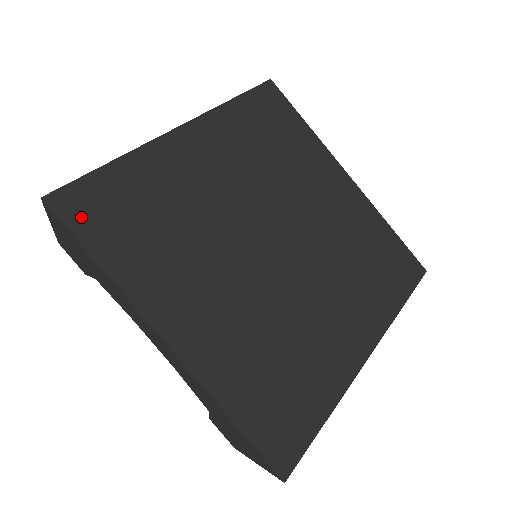
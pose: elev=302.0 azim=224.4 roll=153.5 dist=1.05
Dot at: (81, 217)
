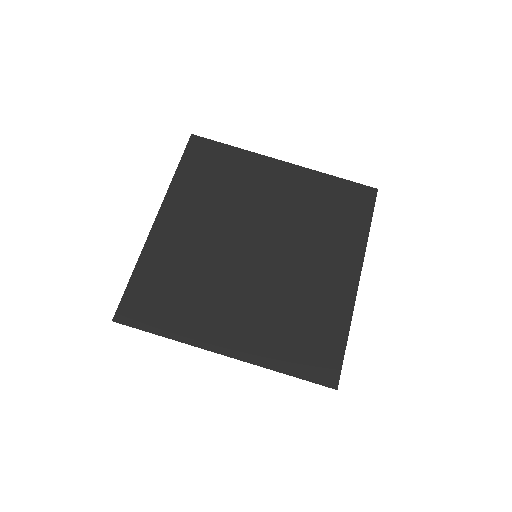
Dot at: (138, 317)
